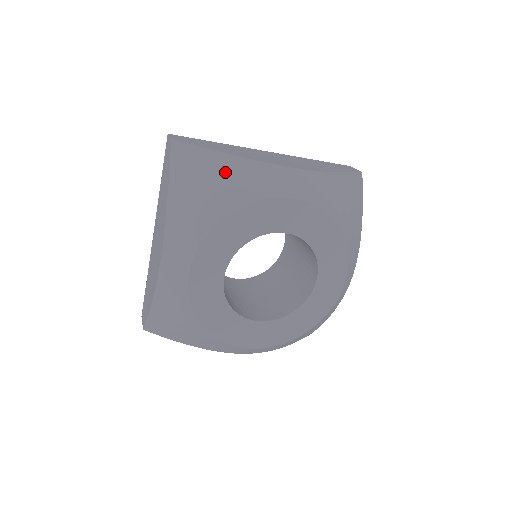
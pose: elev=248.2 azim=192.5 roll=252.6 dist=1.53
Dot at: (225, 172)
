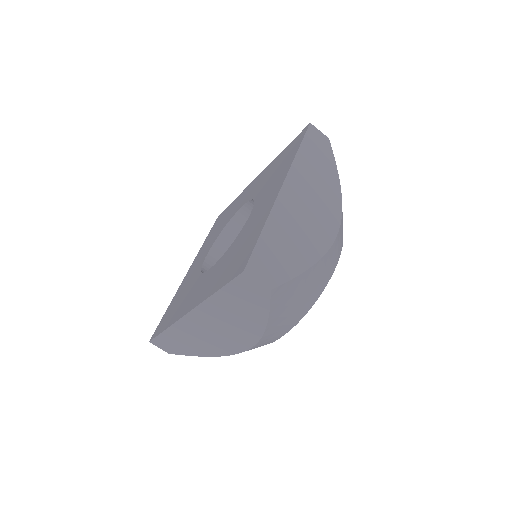
Dot at: (312, 281)
